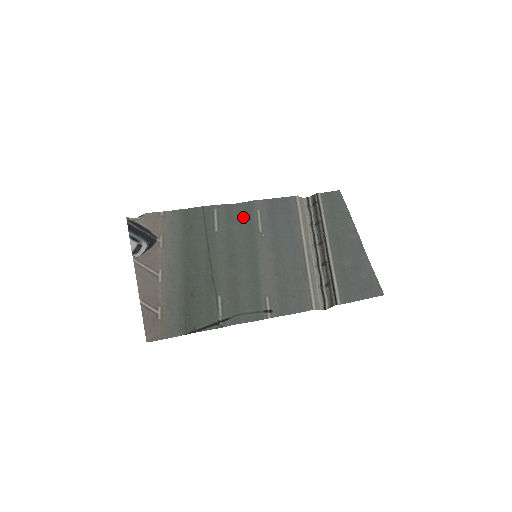
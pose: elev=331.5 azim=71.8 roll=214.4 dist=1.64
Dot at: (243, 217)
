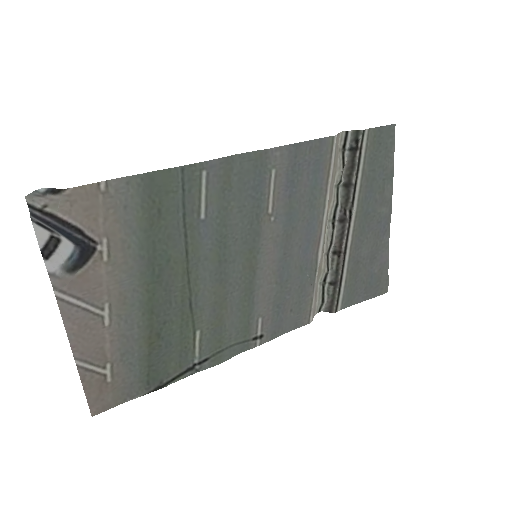
Dot at: (248, 185)
